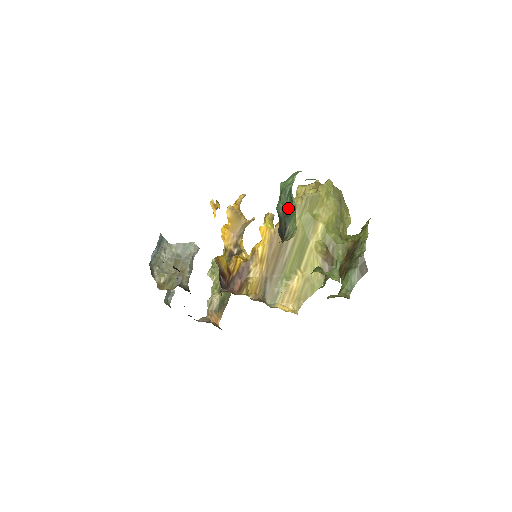
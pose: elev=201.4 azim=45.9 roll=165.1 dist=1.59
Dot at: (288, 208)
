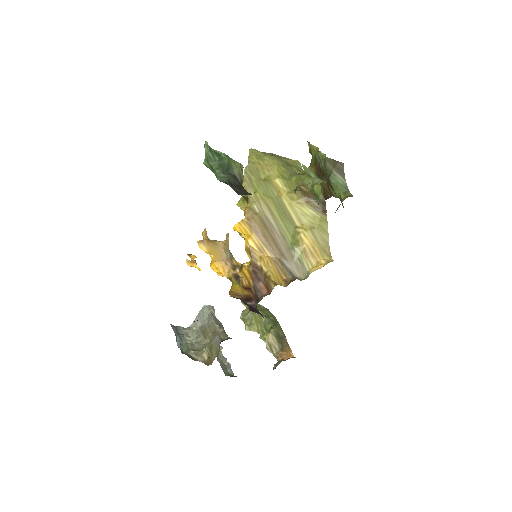
Dot at: (222, 164)
